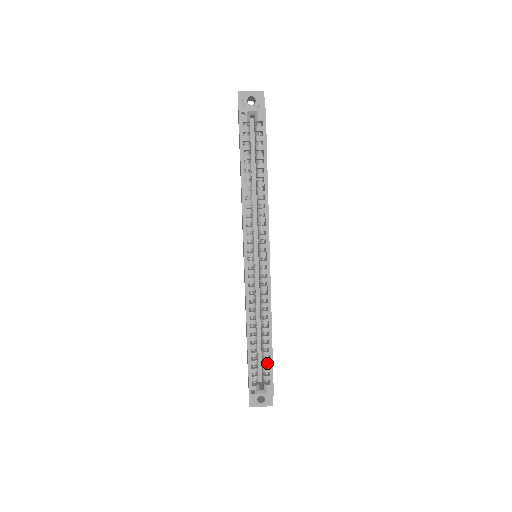
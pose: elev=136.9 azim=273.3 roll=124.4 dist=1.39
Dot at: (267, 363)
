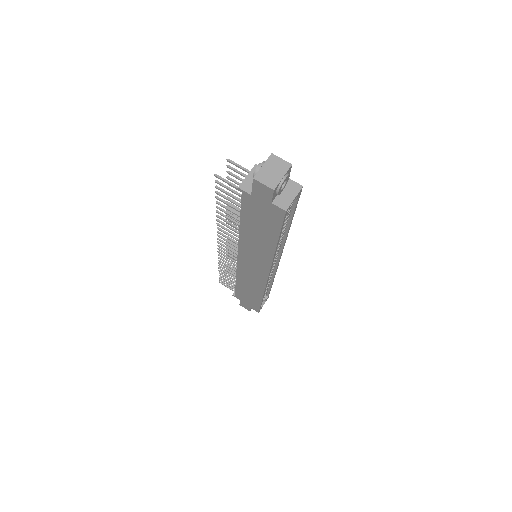
Dot at: occluded
